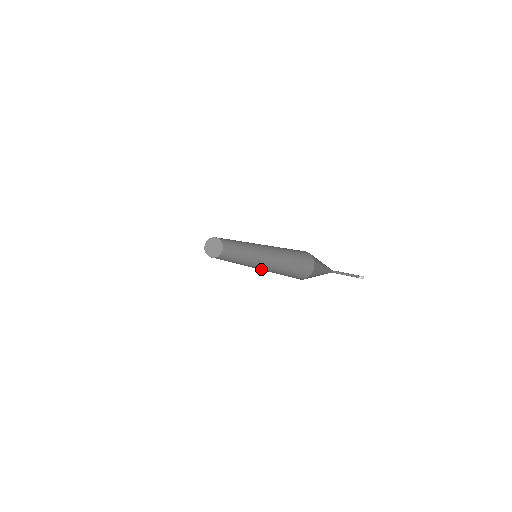
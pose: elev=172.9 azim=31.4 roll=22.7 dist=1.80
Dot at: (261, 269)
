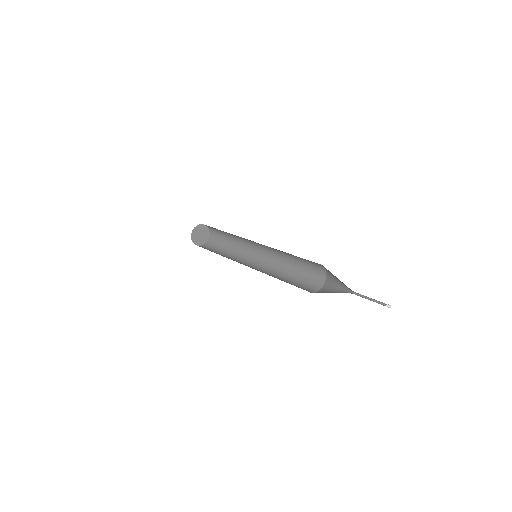
Dot at: (269, 267)
